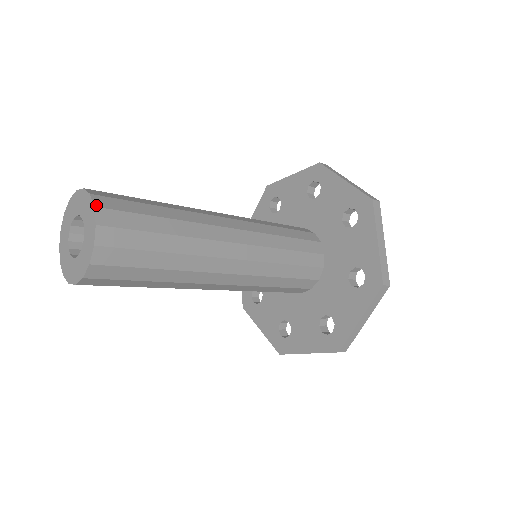
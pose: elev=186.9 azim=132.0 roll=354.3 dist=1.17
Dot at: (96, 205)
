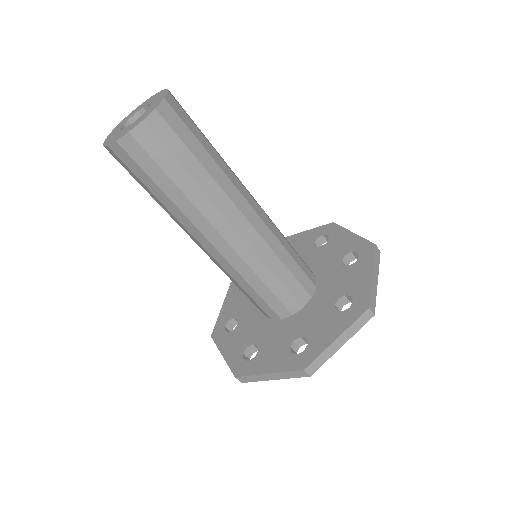
Dot at: occluded
